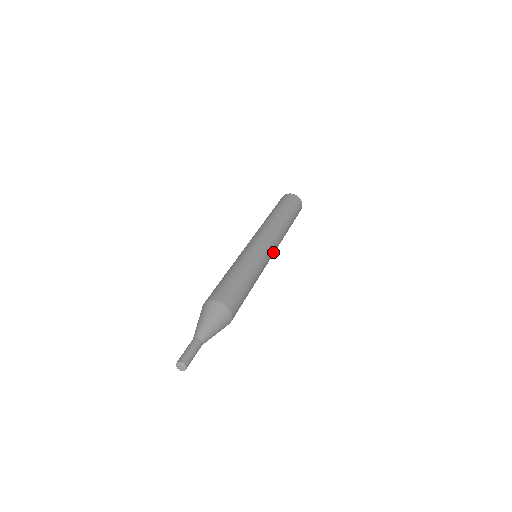
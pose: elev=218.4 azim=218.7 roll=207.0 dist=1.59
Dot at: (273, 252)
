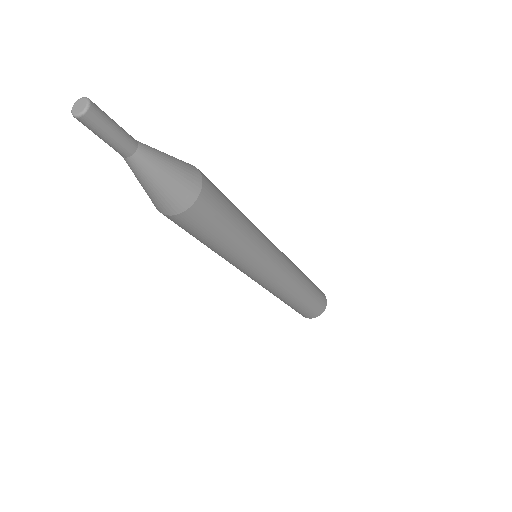
Dot at: (277, 274)
